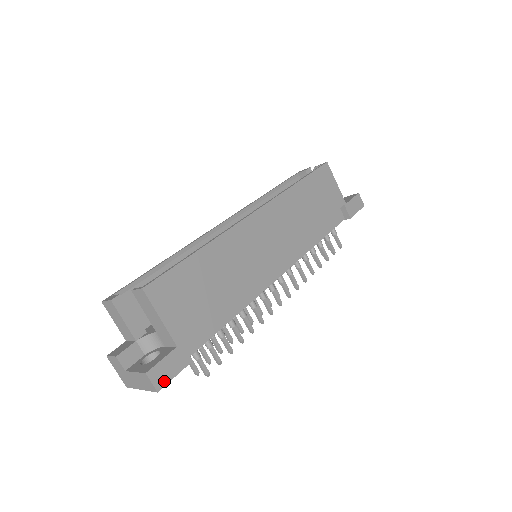
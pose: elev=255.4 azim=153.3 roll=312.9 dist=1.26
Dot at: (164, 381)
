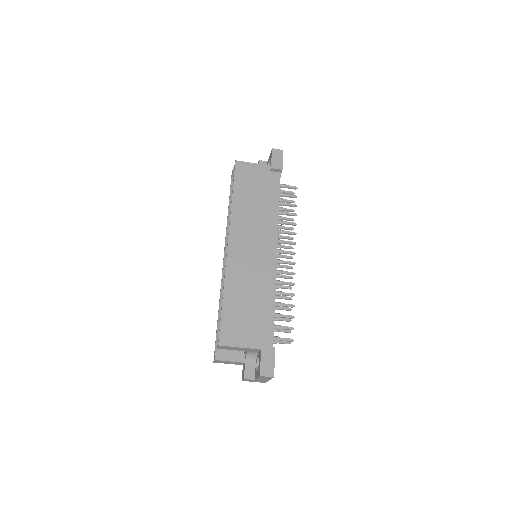
Dot at: (272, 370)
